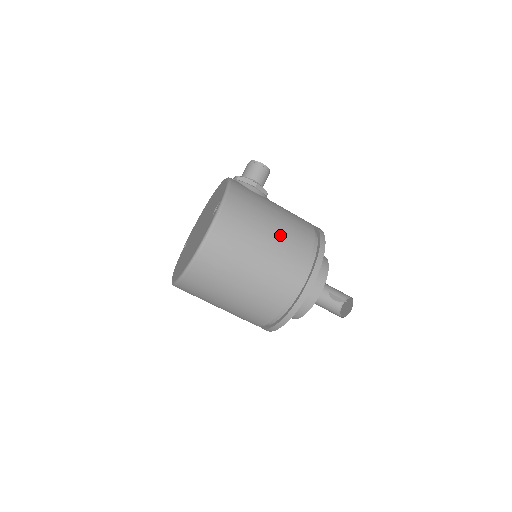
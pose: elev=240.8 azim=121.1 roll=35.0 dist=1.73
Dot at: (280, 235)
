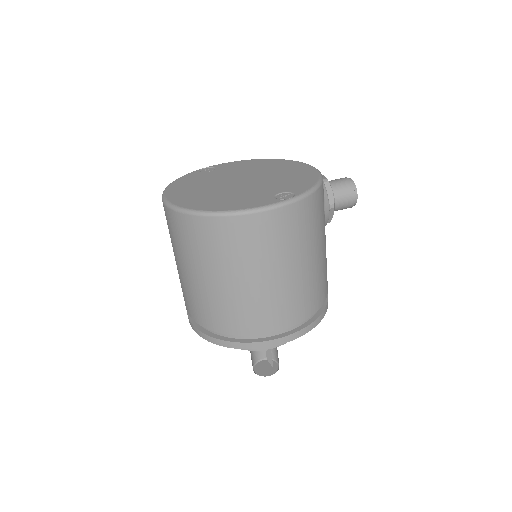
Dot at: (302, 280)
